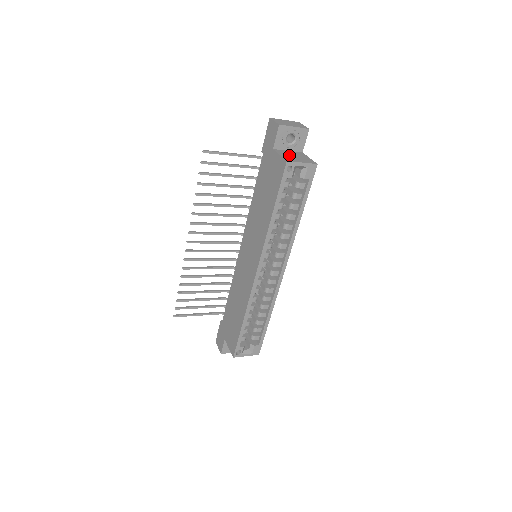
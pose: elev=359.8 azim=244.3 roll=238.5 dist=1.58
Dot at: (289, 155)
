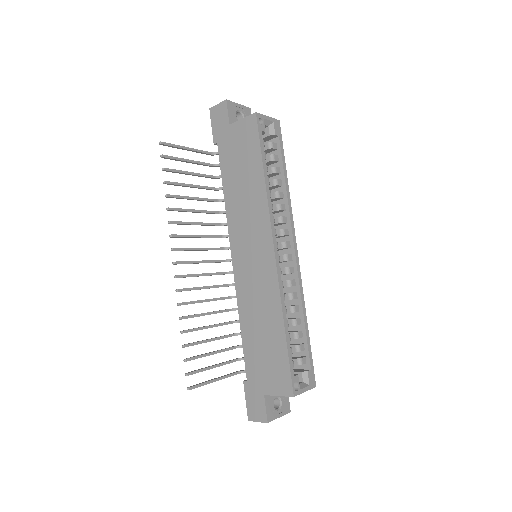
Dot at: occluded
